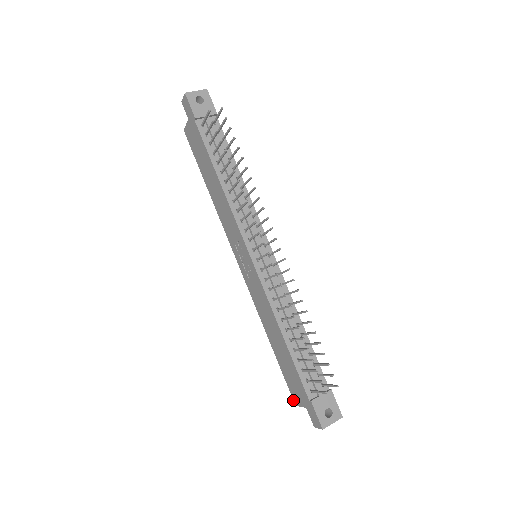
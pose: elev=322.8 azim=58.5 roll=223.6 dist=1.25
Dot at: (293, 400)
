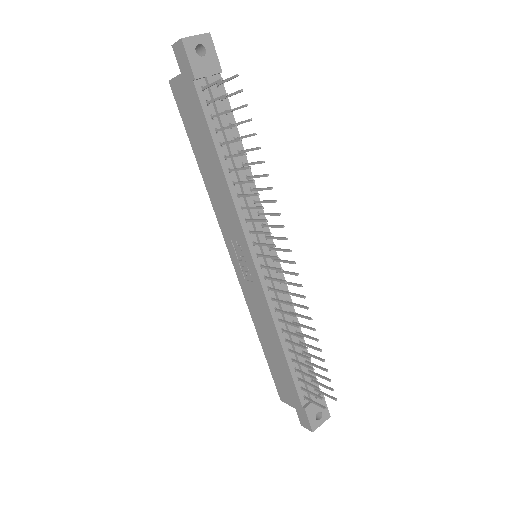
Dot at: (279, 395)
